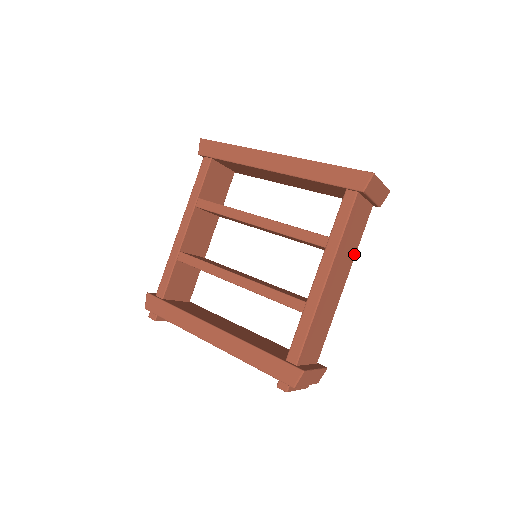
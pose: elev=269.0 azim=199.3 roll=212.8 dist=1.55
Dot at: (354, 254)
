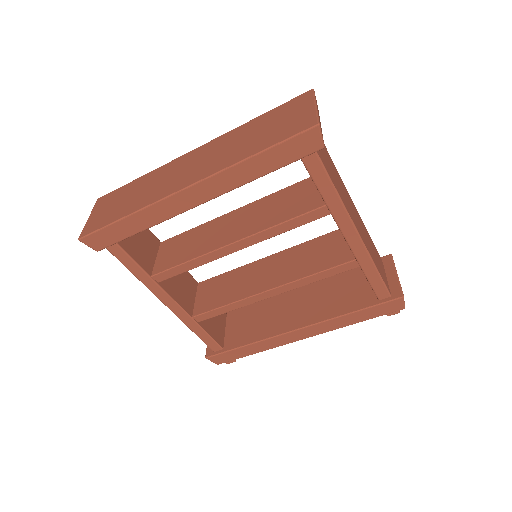
Dot at: (337, 173)
